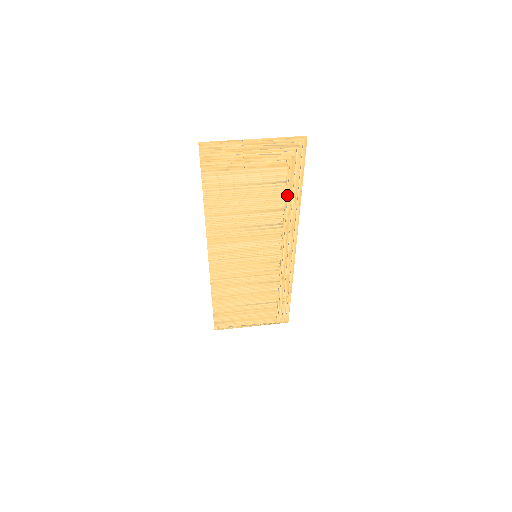
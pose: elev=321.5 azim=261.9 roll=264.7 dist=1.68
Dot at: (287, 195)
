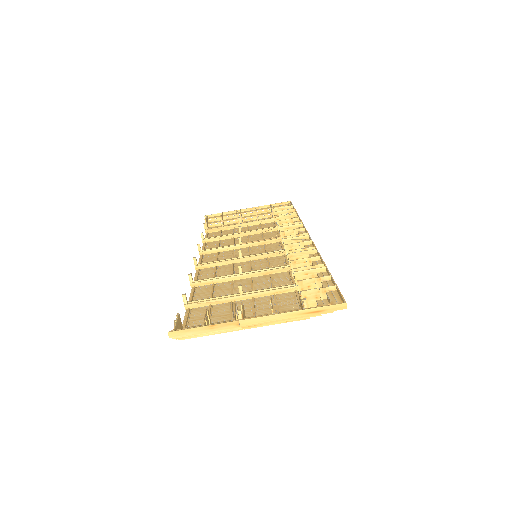
Dot at: occluded
